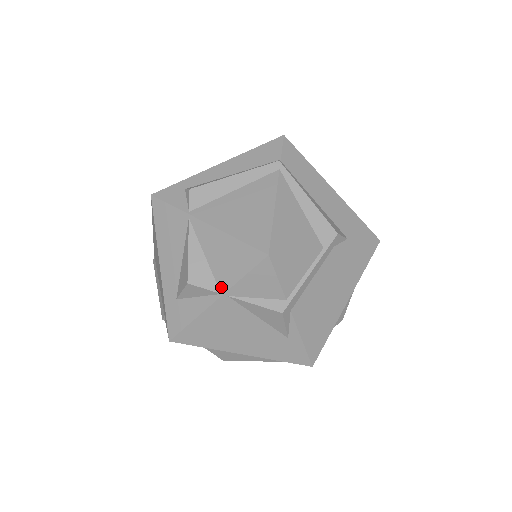
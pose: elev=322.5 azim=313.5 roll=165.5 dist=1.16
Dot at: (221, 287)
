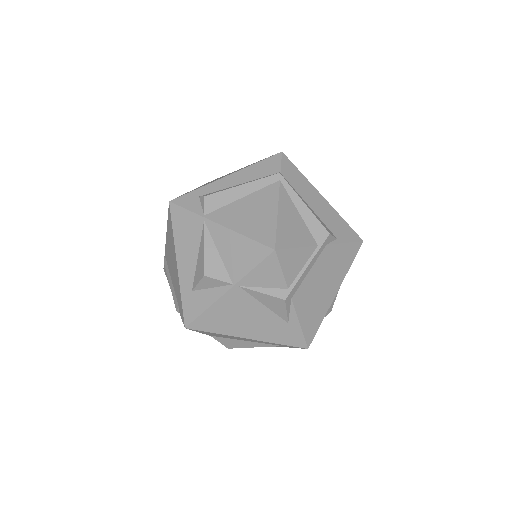
Dot at: (233, 278)
